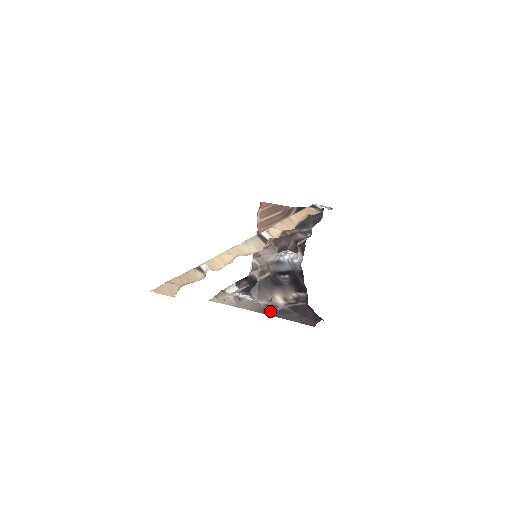
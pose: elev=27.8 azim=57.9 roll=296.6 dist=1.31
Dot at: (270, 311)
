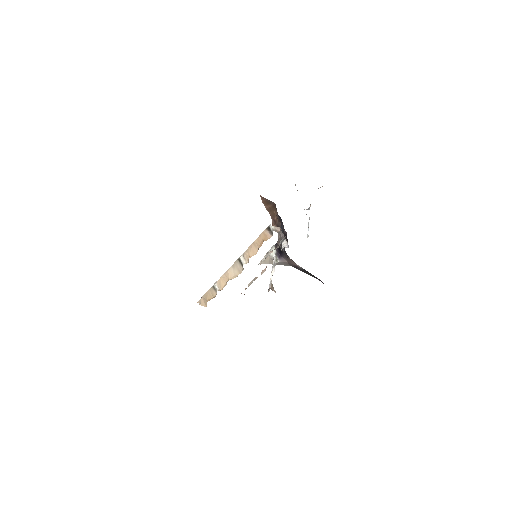
Dot at: (297, 268)
